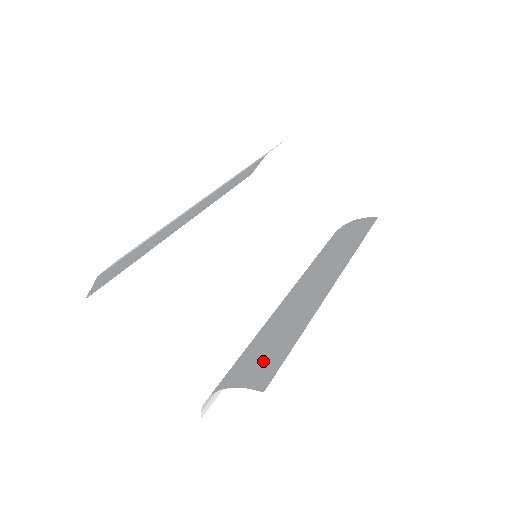
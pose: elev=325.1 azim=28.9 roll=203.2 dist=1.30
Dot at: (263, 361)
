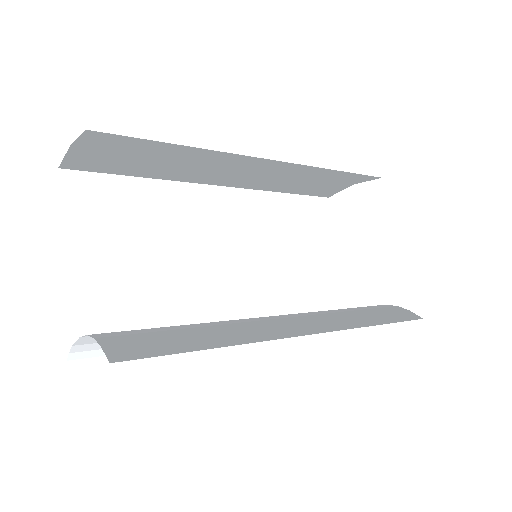
Dot at: (150, 340)
